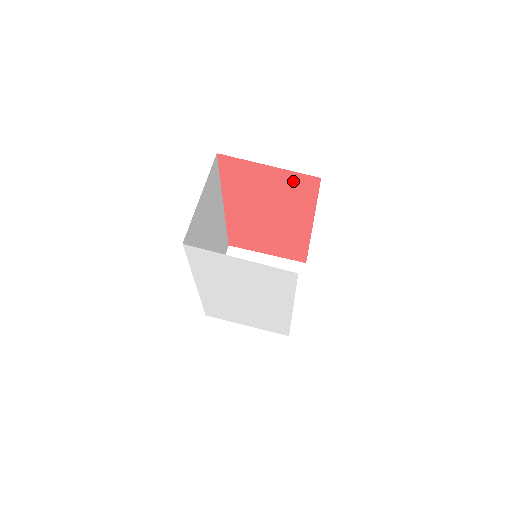
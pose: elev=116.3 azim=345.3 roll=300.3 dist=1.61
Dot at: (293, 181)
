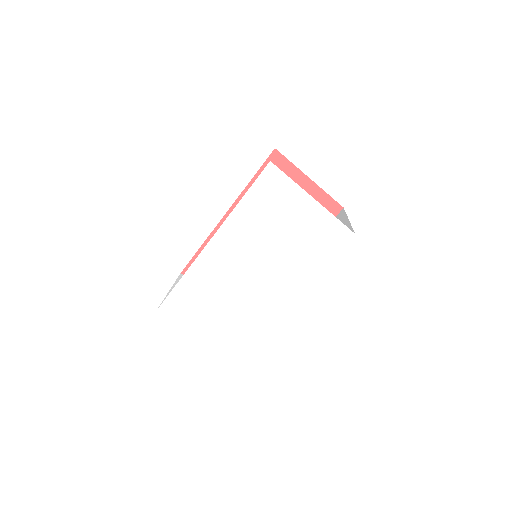
Dot at: occluded
